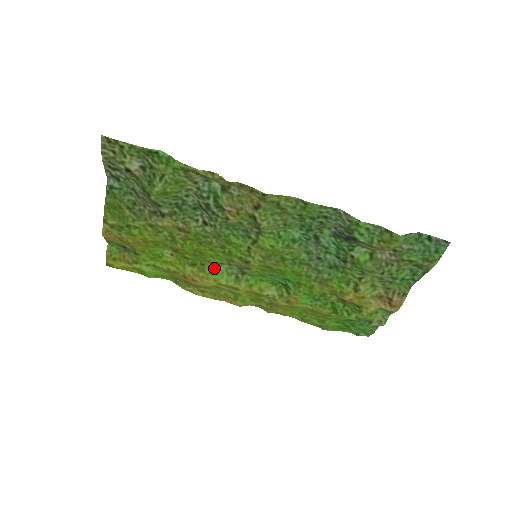
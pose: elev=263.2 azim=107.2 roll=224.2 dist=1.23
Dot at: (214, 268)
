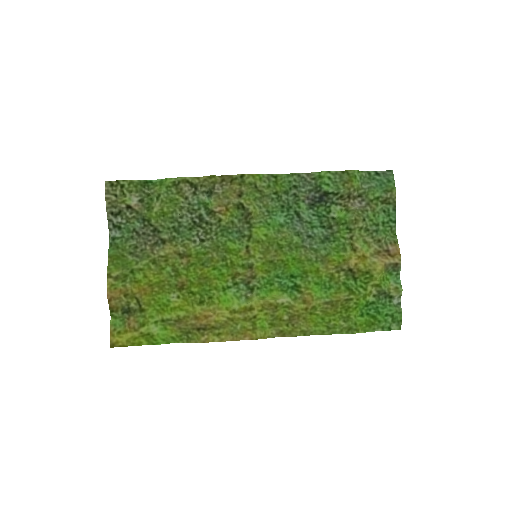
Dot at: (222, 296)
